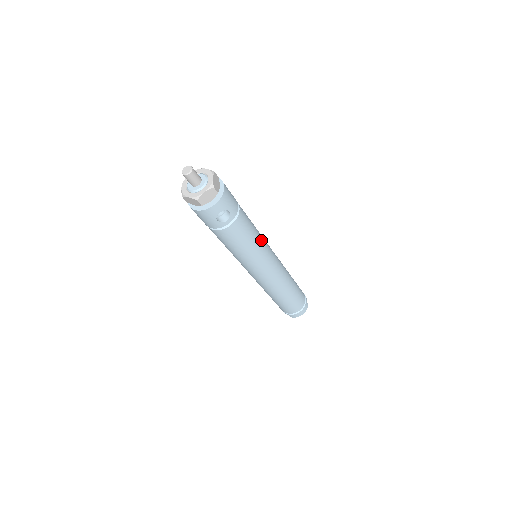
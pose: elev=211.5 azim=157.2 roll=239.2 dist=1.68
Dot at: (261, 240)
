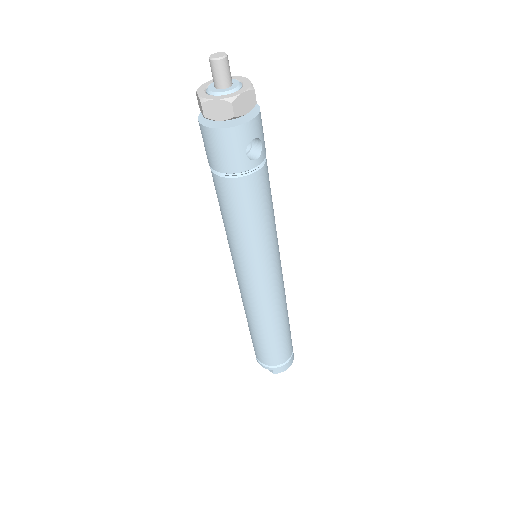
Dot at: occluded
